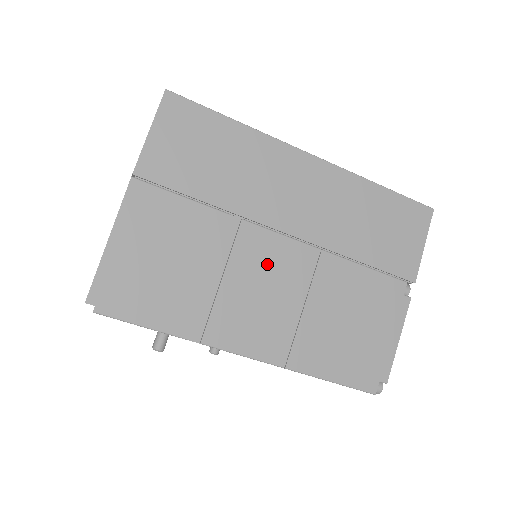
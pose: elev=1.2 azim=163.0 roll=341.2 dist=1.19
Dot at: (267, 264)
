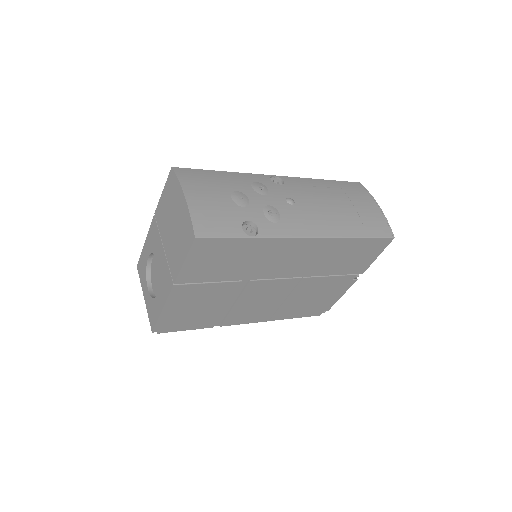
Dot at: (264, 292)
